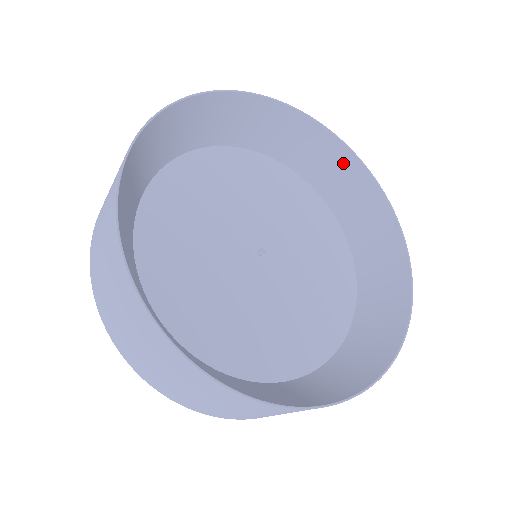
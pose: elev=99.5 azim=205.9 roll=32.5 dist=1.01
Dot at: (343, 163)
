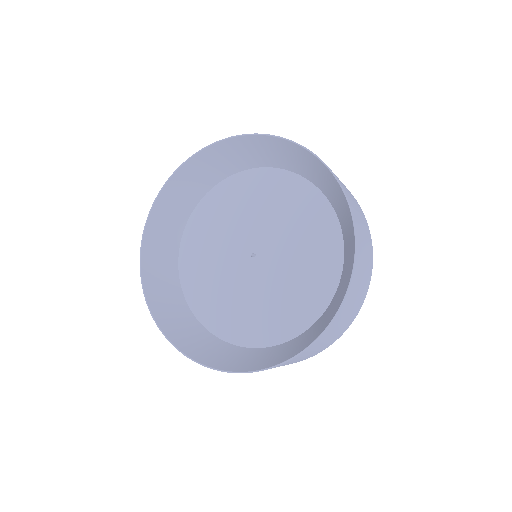
Dot at: (352, 243)
